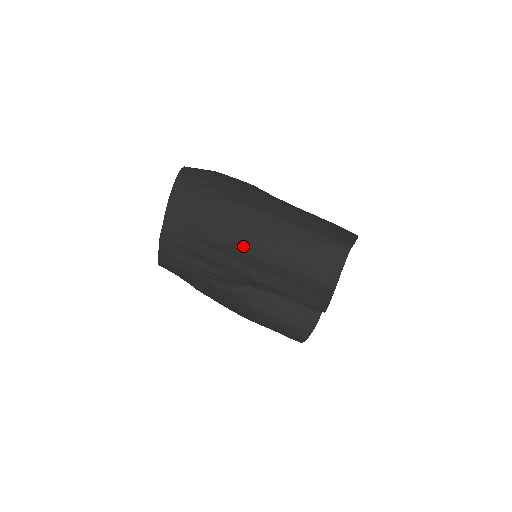
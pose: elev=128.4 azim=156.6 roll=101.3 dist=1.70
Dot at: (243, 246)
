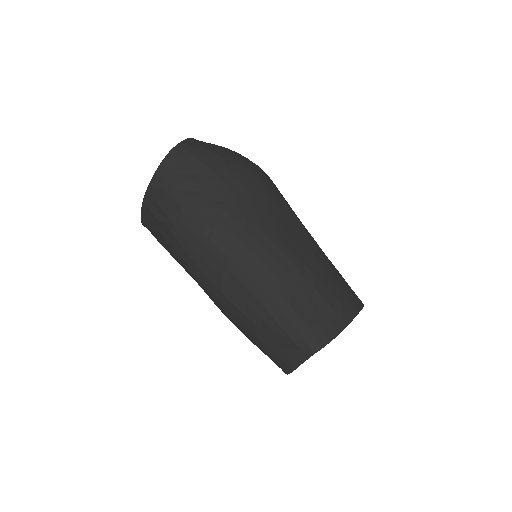
Dot at: (205, 288)
